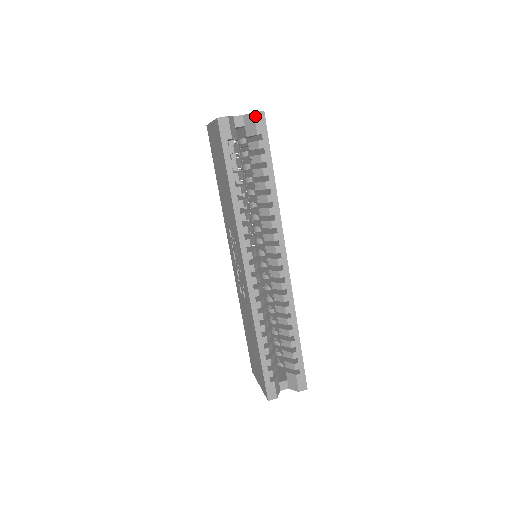
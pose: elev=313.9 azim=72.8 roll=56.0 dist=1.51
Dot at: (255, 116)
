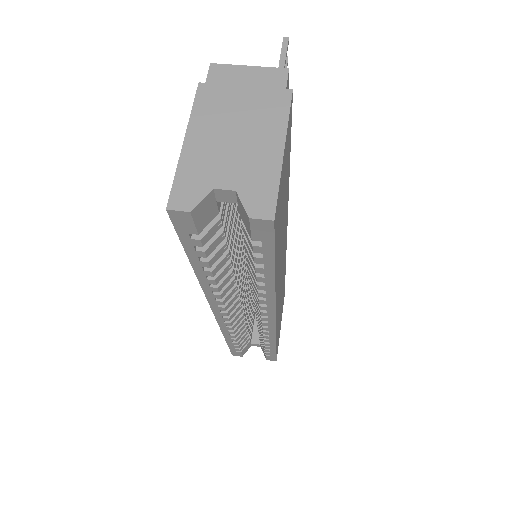
Dot at: (251, 222)
